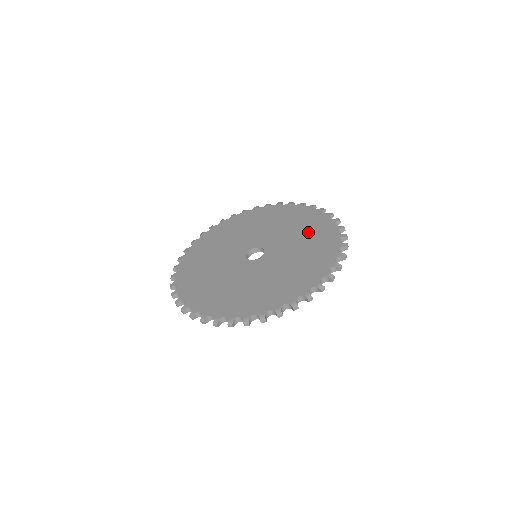
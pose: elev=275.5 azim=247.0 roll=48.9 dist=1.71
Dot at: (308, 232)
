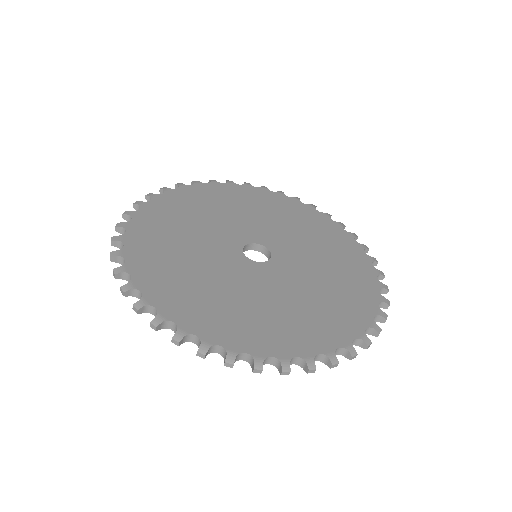
Dot at: (340, 275)
